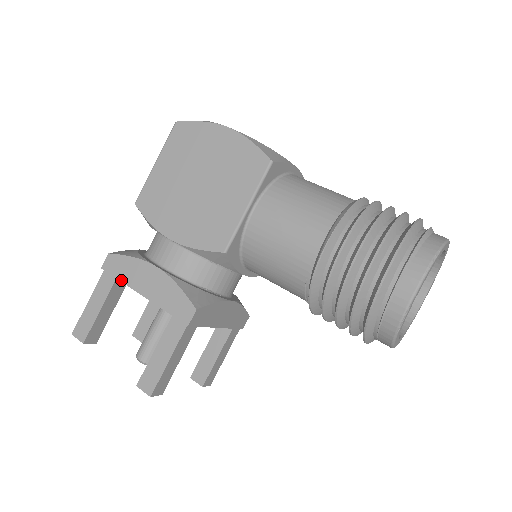
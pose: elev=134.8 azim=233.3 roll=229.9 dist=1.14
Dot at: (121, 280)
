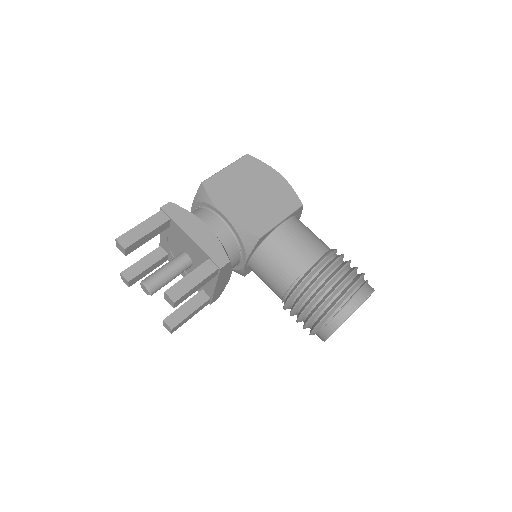
Dot at: (176, 221)
